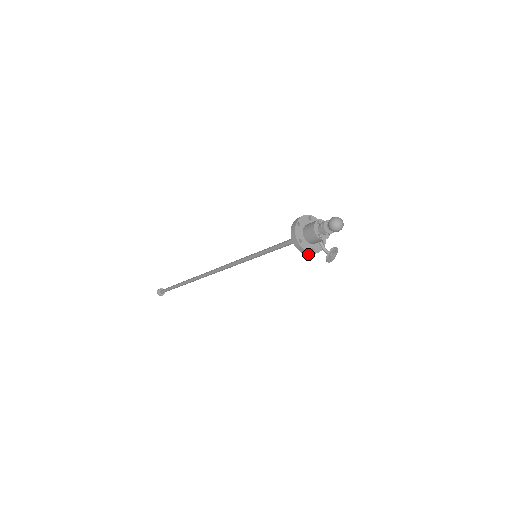
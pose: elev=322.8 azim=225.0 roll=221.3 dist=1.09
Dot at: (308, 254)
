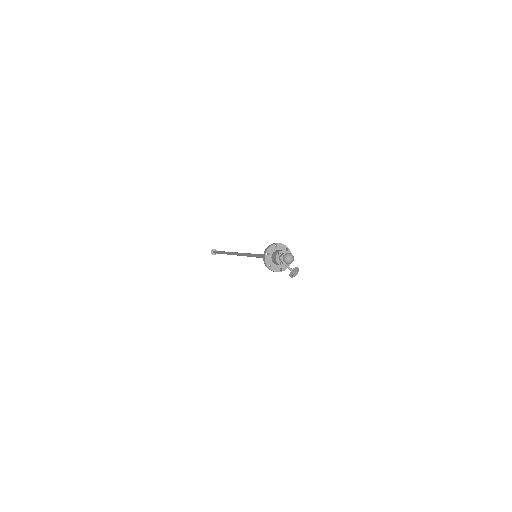
Dot at: (279, 271)
